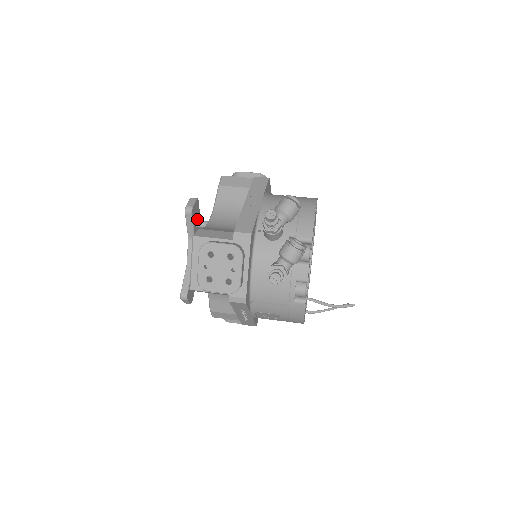
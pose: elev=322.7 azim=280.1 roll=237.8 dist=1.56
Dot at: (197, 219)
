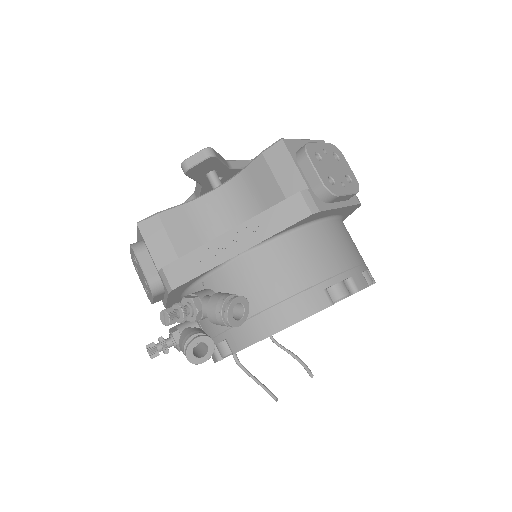
Dot at: (211, 170)
